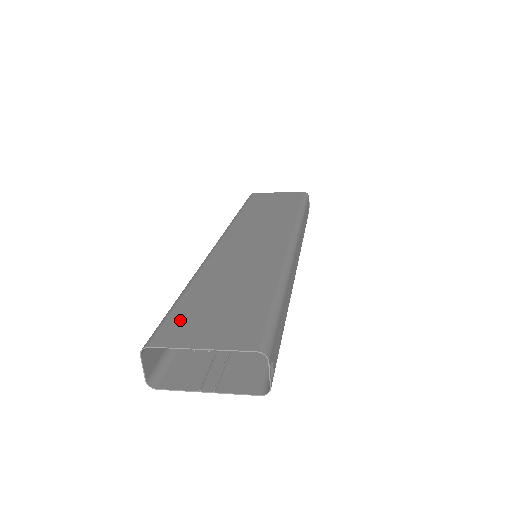
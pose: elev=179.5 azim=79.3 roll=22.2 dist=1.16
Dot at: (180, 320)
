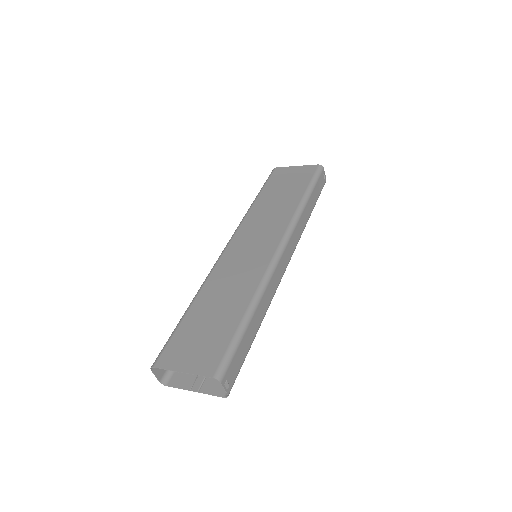
Dot at: (177, 342)
